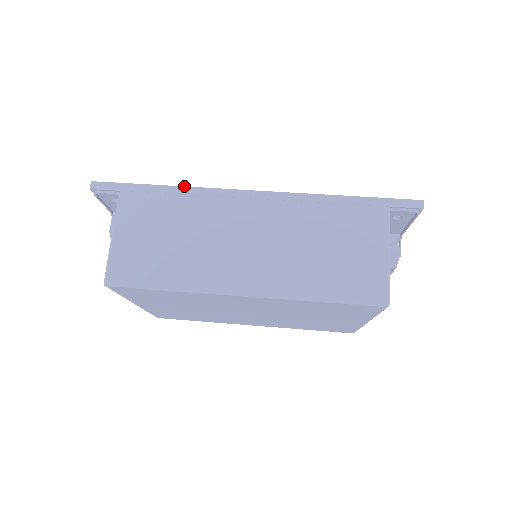
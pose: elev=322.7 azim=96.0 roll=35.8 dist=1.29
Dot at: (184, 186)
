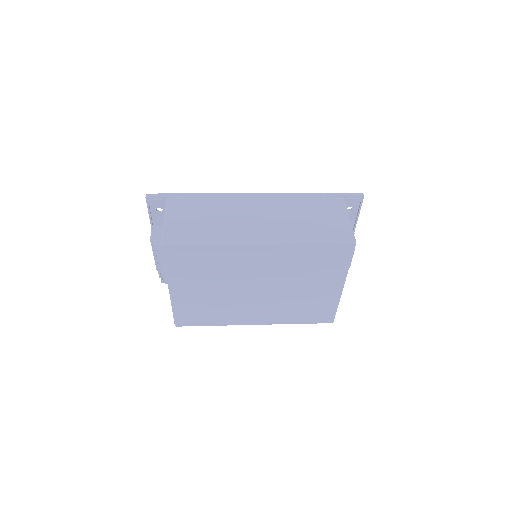
Dot at: (210, 193)
